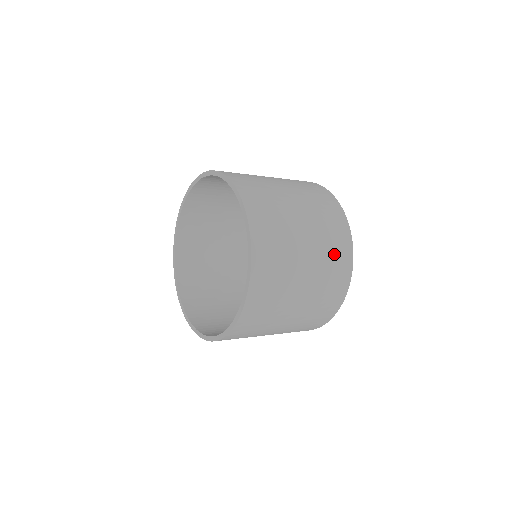
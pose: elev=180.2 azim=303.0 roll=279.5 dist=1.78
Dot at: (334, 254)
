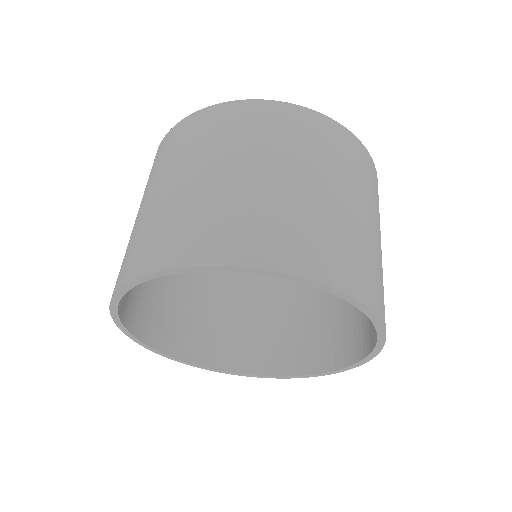
Dot at: (374, 188)
